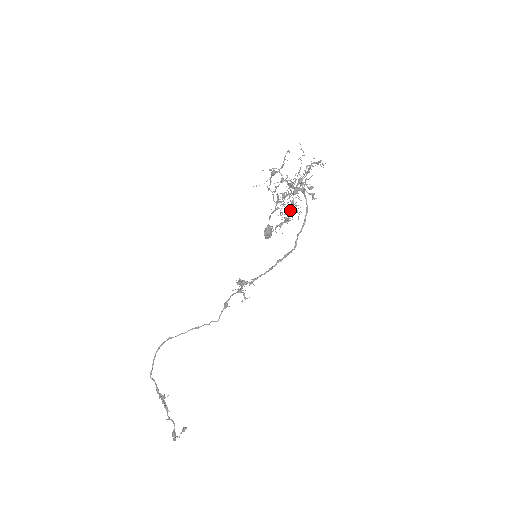
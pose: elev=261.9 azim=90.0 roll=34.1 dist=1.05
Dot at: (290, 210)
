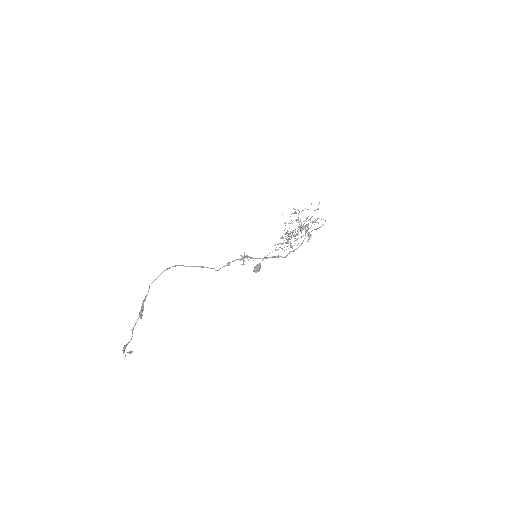
Dot at: (290, 242)
